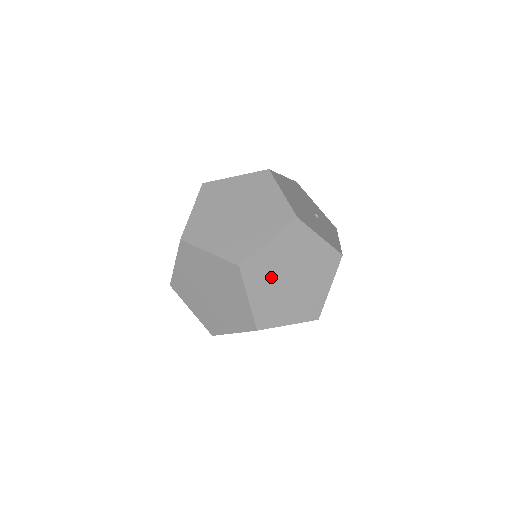
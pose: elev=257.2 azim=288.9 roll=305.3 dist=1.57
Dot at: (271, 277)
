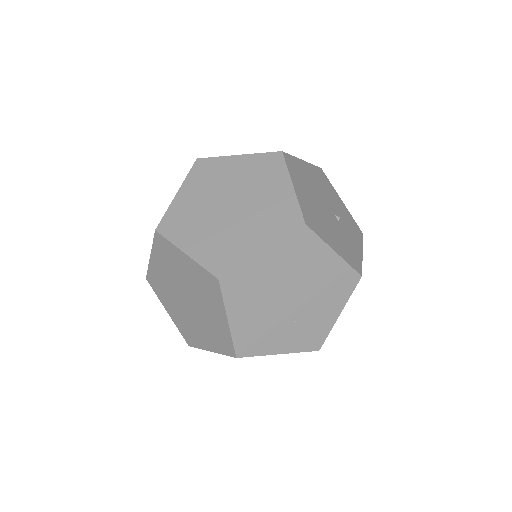
Dot at: (261, 296)
